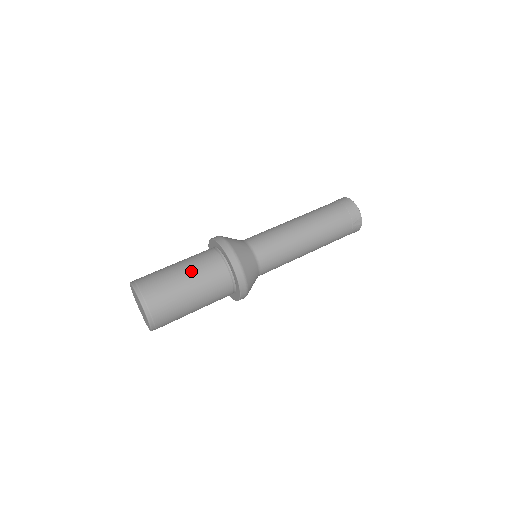
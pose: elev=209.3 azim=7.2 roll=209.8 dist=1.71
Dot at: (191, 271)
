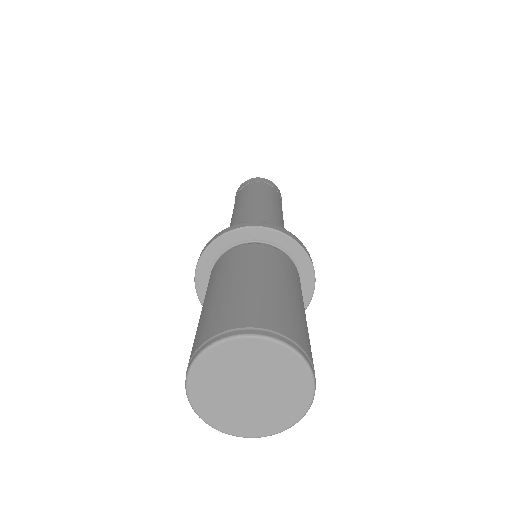
Dot at: (273, 273)
